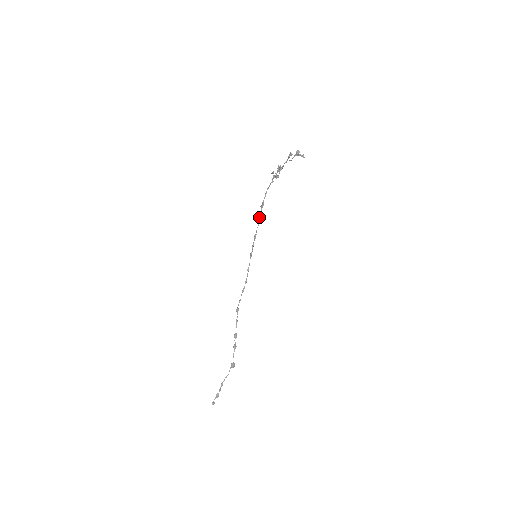
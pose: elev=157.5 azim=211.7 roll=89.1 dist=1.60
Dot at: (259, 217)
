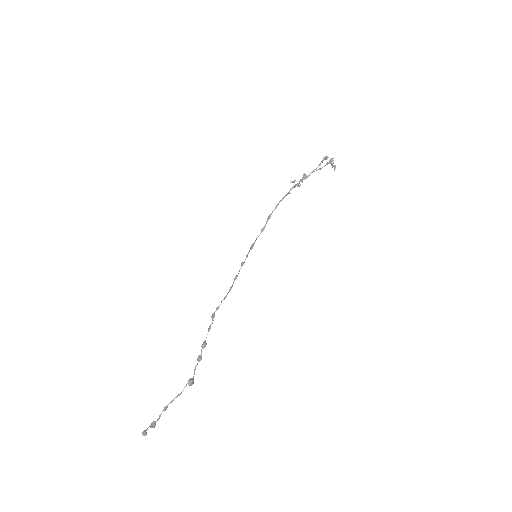
Dot at: occluded
